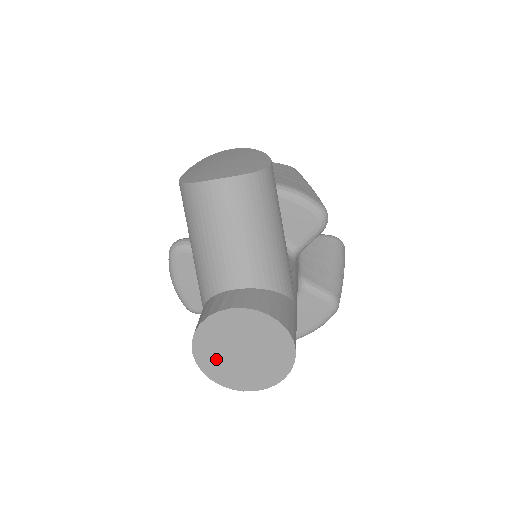
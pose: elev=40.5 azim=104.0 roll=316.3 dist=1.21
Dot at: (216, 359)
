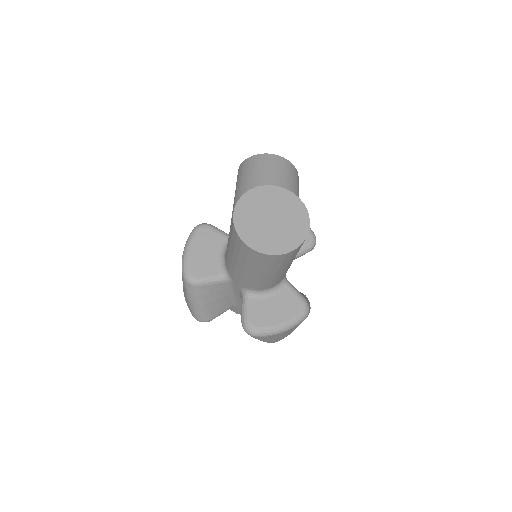
Dot at: (249, 219)
